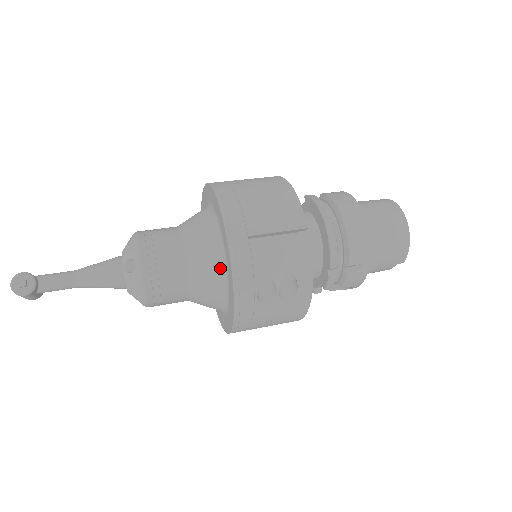
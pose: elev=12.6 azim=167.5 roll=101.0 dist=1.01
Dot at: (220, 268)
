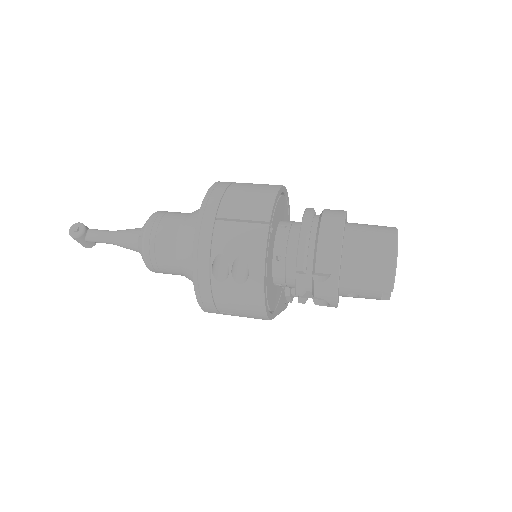
Dot at: occluded
